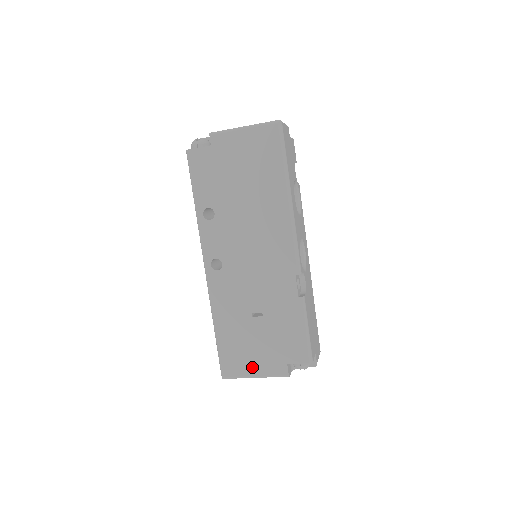
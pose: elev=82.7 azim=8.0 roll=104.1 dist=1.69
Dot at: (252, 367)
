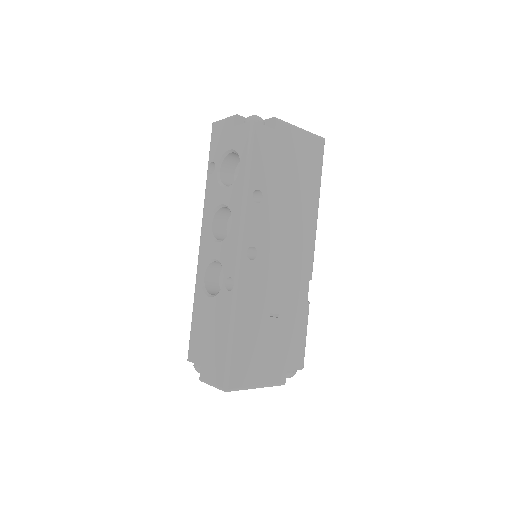
Dot at: (258, 375)
